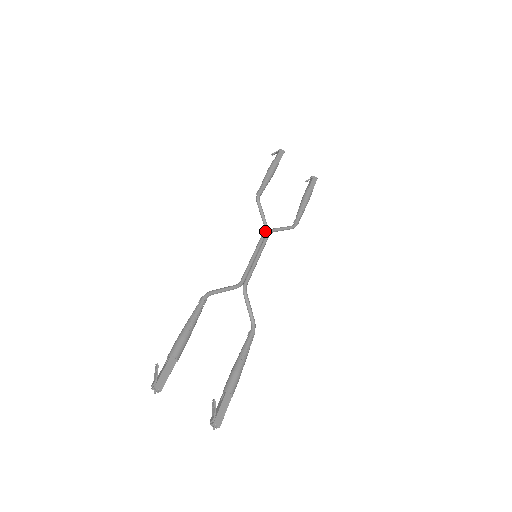
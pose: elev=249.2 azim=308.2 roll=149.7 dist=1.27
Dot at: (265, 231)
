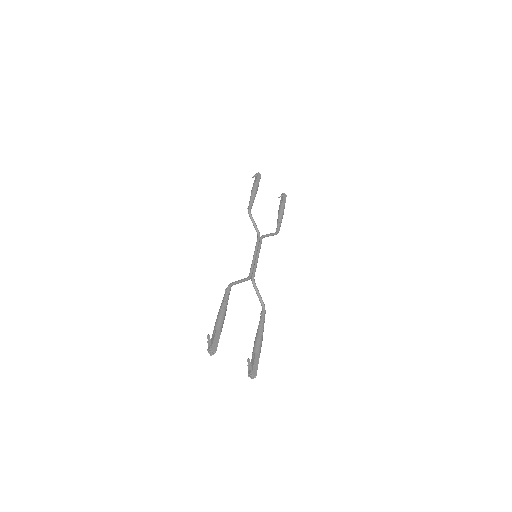
Dot at: (259, 237)
